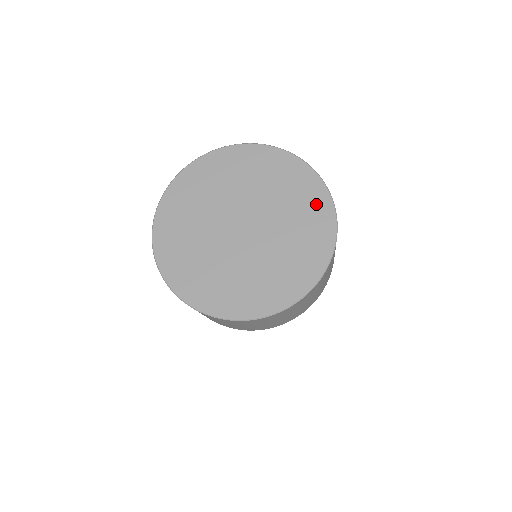
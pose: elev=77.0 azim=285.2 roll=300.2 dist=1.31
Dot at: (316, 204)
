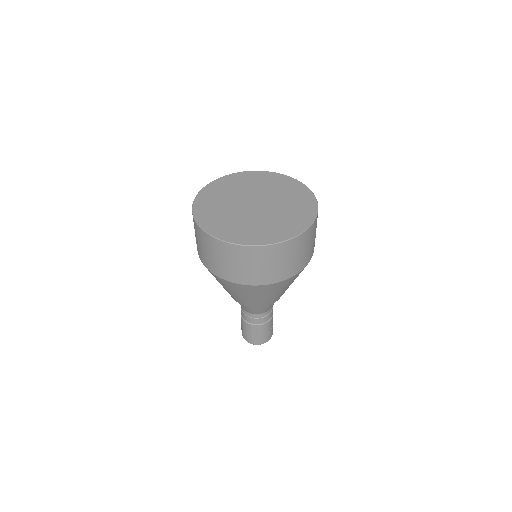
Dot at: (291, 184)
